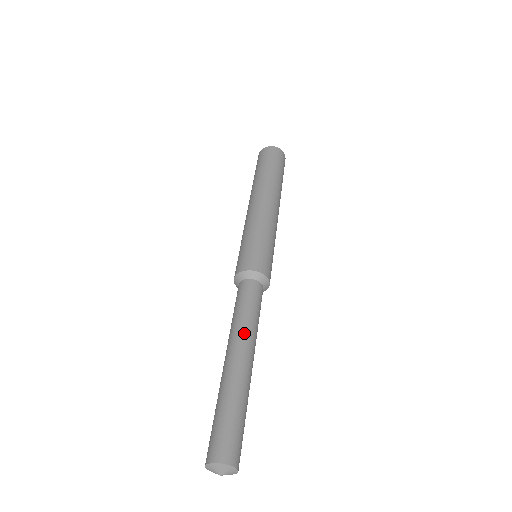
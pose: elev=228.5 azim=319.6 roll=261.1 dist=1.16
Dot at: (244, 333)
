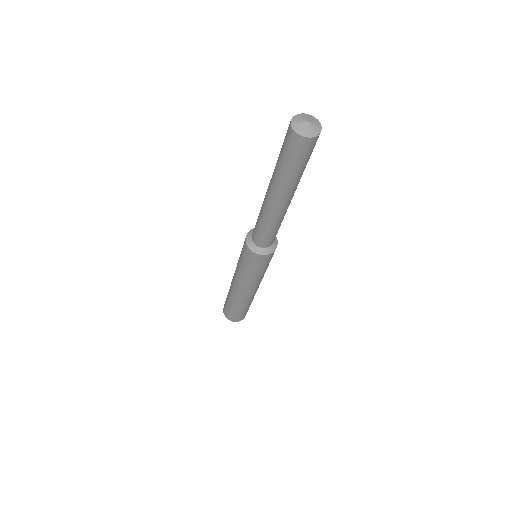
Dot at: occluded
